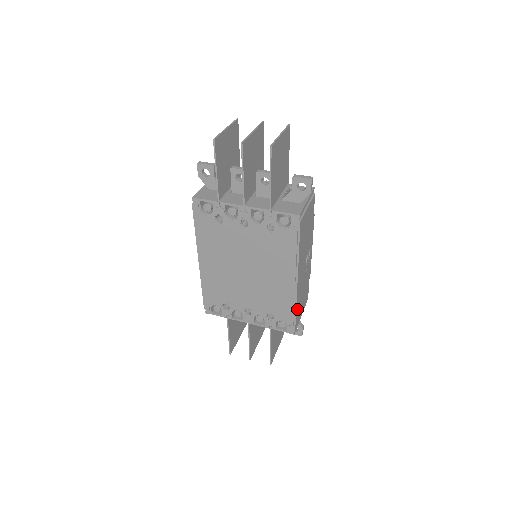
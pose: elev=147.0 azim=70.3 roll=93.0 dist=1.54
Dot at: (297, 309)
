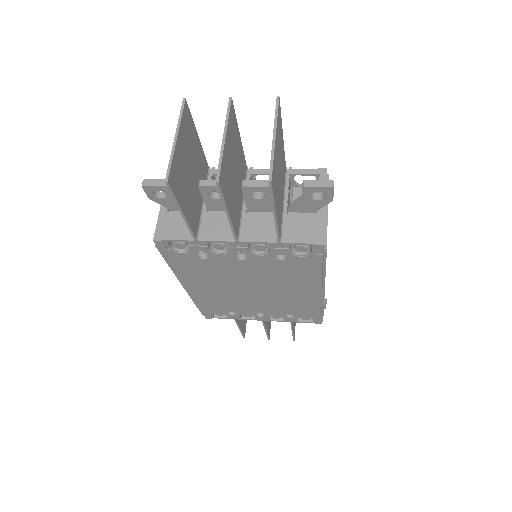
Dot at: occluded
